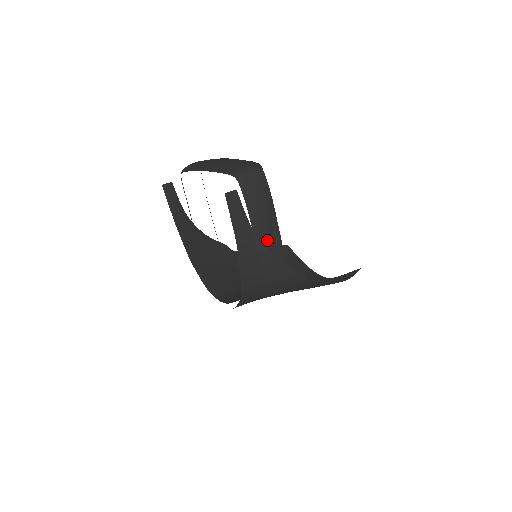
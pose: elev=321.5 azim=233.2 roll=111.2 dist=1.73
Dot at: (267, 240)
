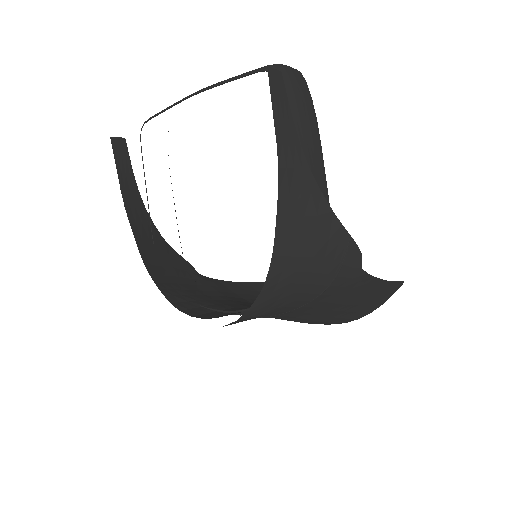
Dot at: occluded
